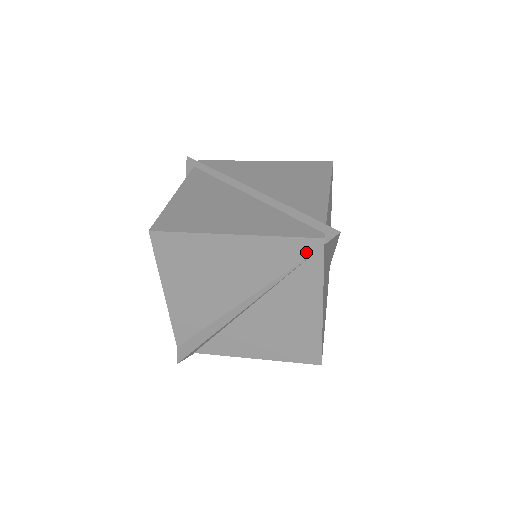
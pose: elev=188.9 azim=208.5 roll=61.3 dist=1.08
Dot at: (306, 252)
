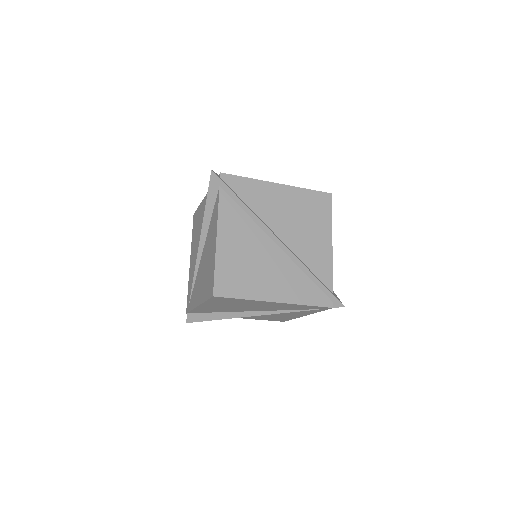
Dot at: (317, 308)
